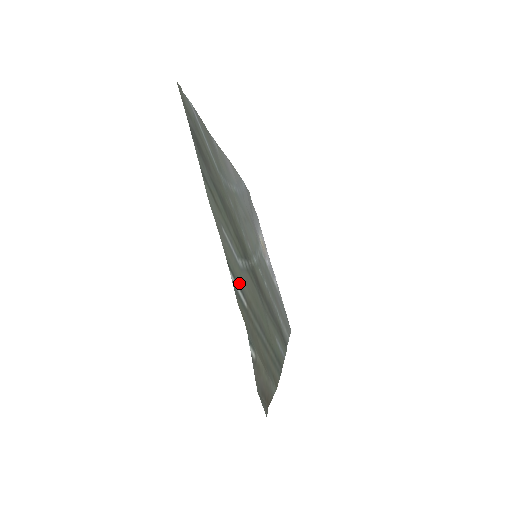
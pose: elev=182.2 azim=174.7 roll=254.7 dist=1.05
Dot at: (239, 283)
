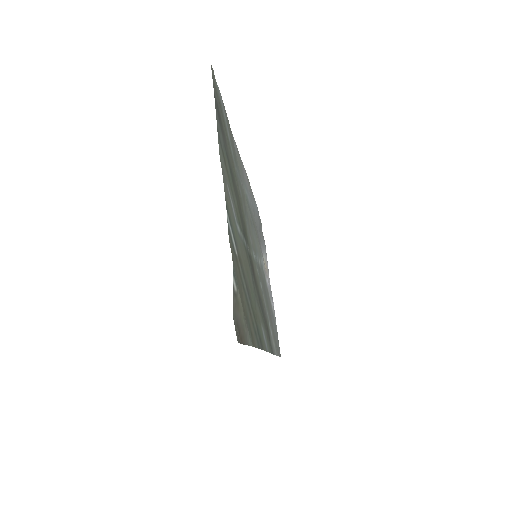
Dot at: (234, 233)
